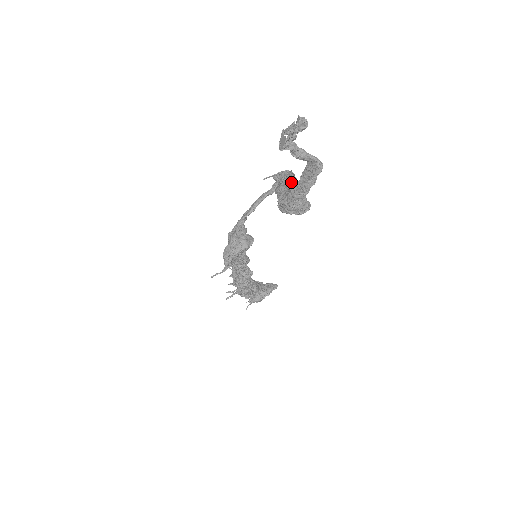
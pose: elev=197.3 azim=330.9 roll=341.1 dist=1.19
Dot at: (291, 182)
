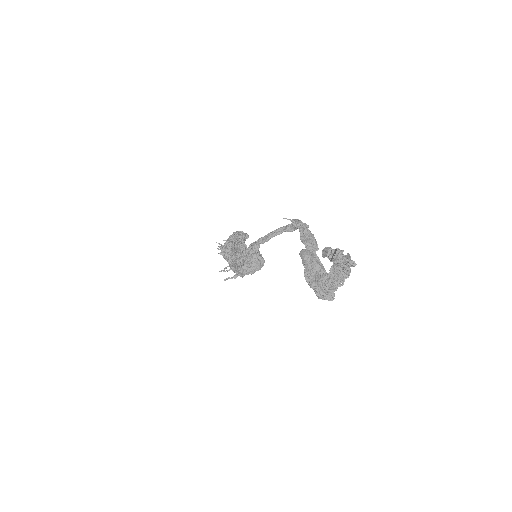
Dot at: (314, 251)
